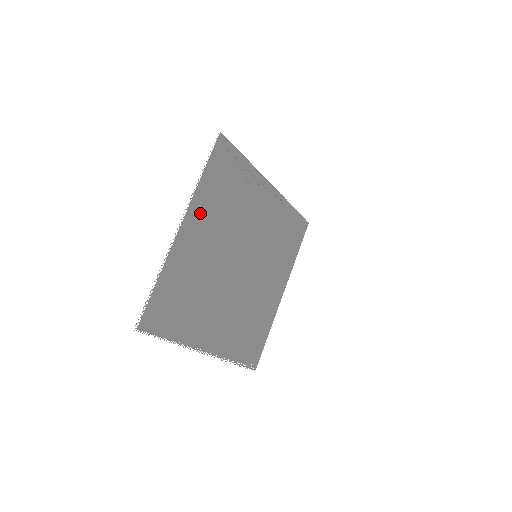
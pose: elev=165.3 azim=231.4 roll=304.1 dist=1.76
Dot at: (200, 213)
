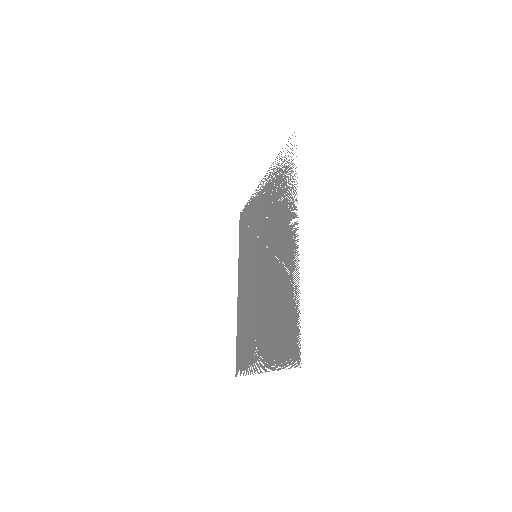
Dot at: (291, 218)
